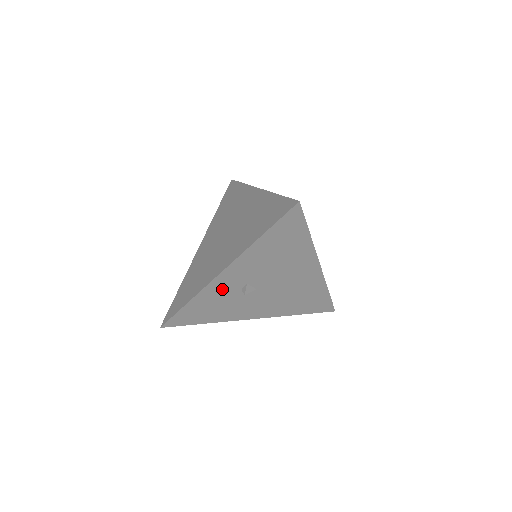
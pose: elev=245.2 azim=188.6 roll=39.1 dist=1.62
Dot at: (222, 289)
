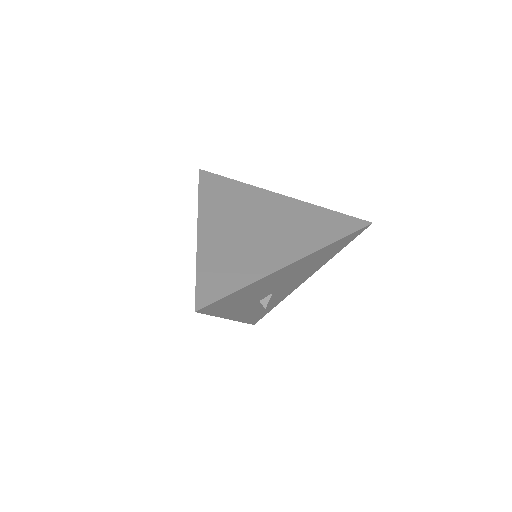
Dot at: (250, 311)
